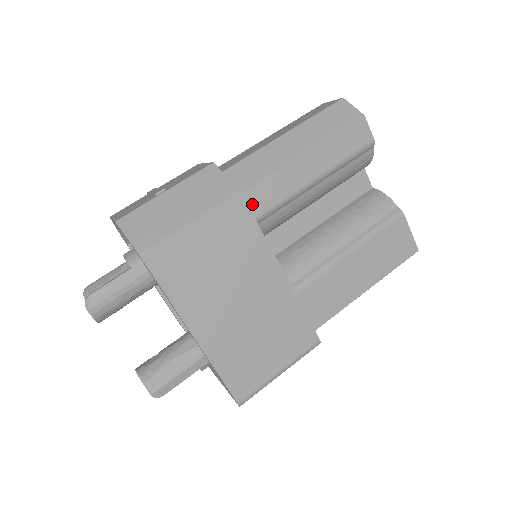
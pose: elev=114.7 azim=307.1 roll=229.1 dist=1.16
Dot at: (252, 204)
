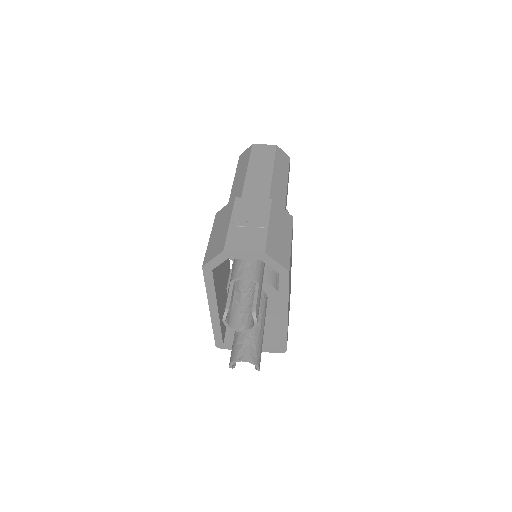
Dot at: occluded
